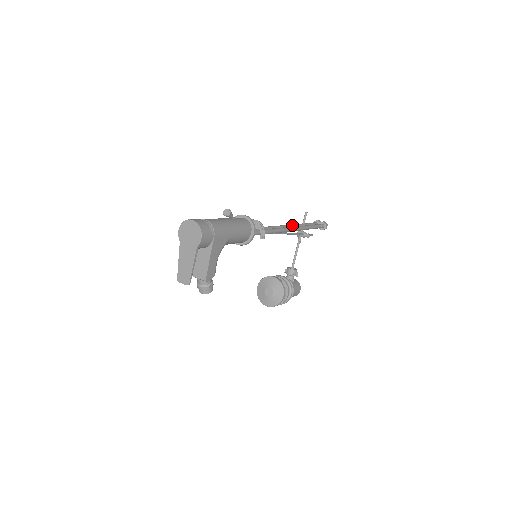
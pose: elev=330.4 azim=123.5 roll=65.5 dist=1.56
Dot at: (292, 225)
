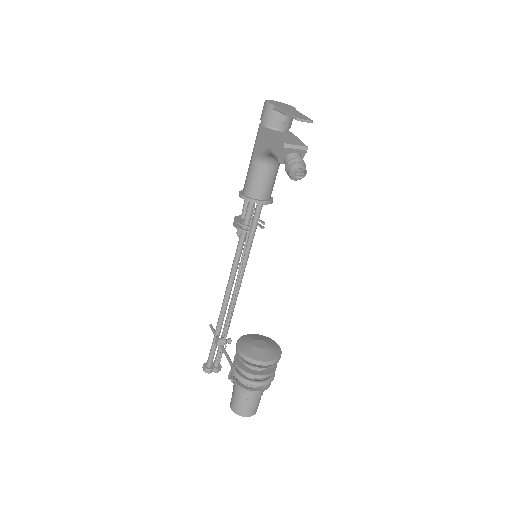
Dot at: occluded
